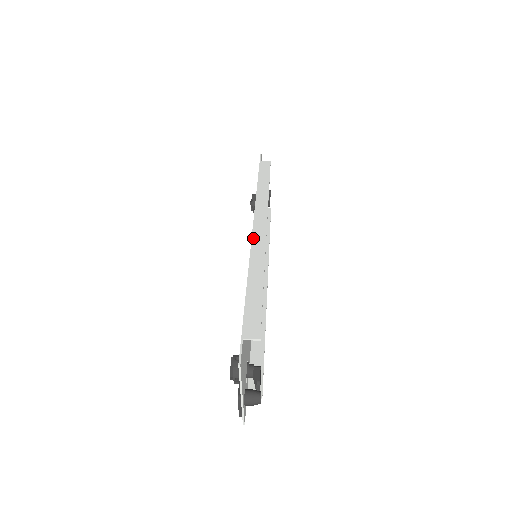
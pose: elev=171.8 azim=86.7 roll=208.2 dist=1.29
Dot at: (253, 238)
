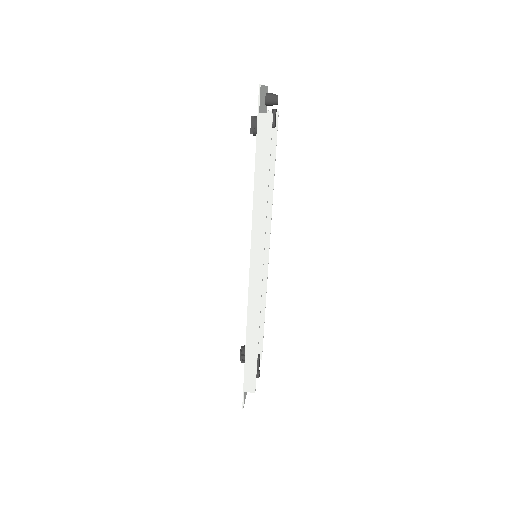
Dot at: (250, 289)
